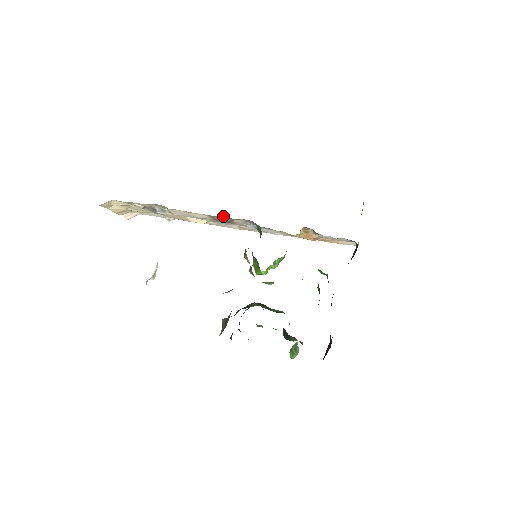
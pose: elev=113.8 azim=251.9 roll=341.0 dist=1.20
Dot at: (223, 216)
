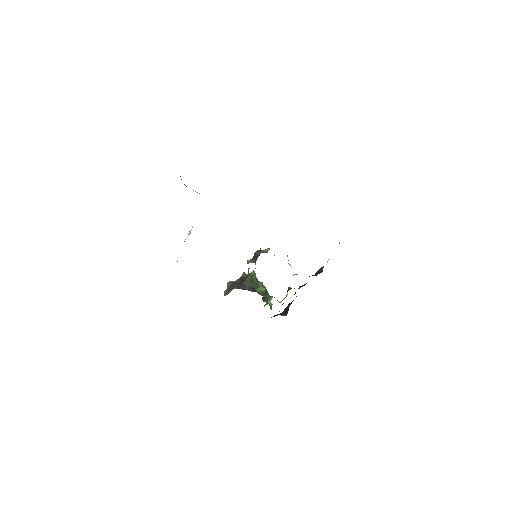
Dot at: occluded
